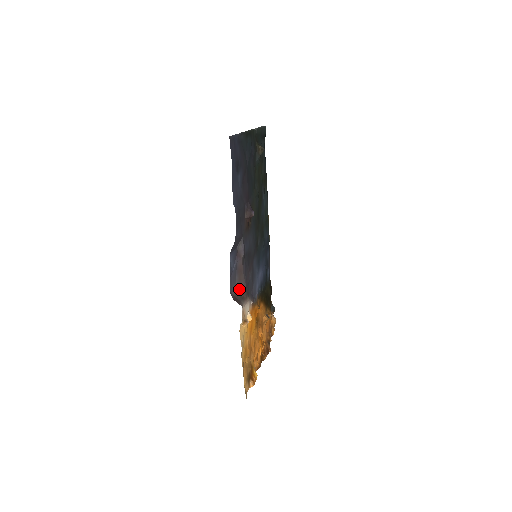
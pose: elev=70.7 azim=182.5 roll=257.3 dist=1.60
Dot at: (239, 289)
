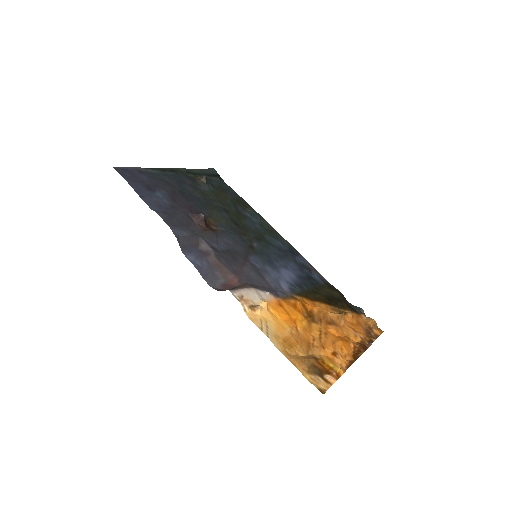
Dot at: (229, 283)
